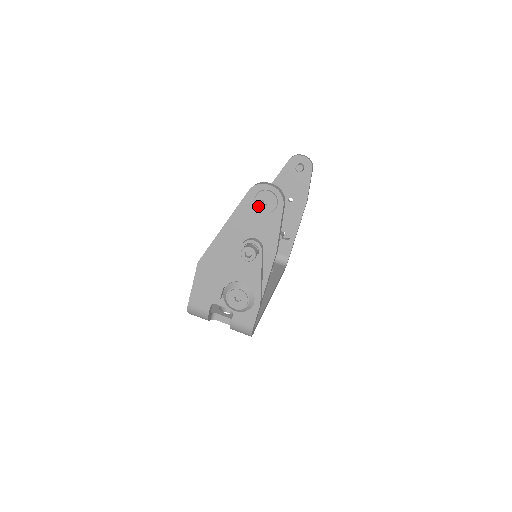
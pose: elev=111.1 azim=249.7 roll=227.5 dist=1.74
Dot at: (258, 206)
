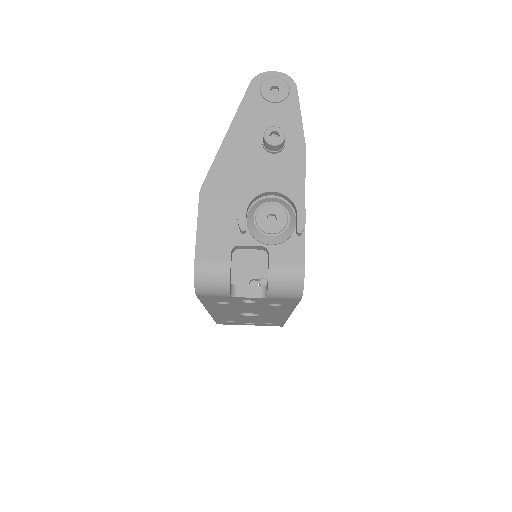
Dot at: (266, 97)
